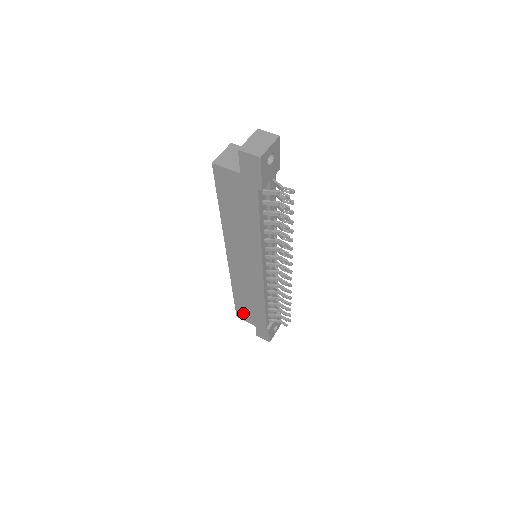
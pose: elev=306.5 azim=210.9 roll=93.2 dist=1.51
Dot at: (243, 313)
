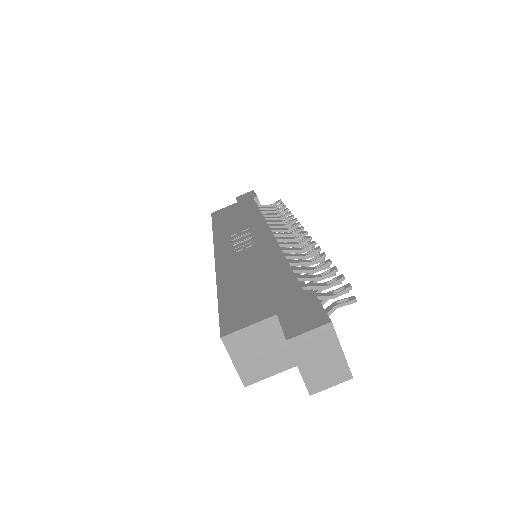
Dot at: occluded
